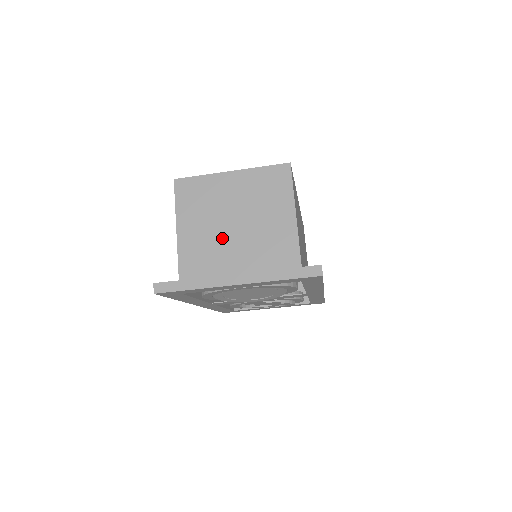
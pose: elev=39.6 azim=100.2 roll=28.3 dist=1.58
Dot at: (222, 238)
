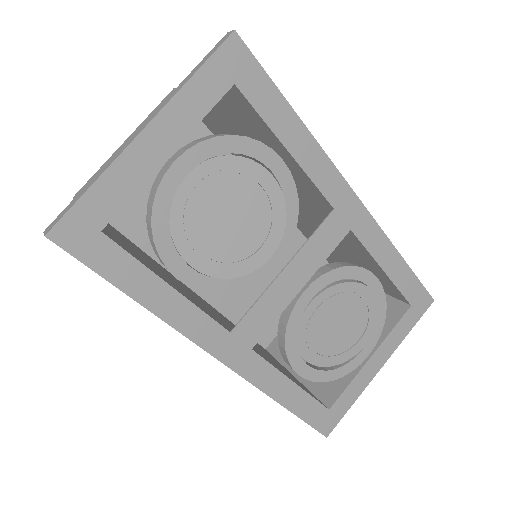
Dot at: occluded
